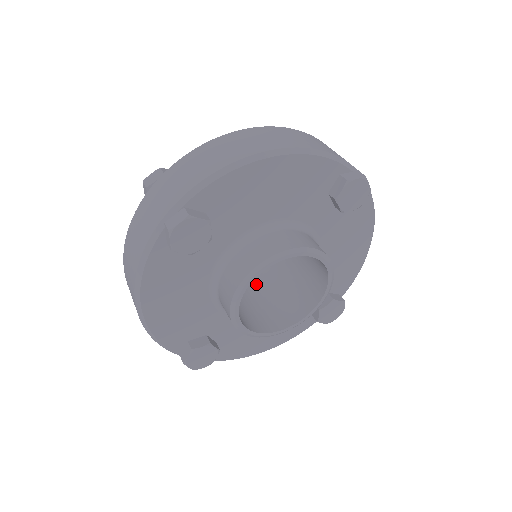
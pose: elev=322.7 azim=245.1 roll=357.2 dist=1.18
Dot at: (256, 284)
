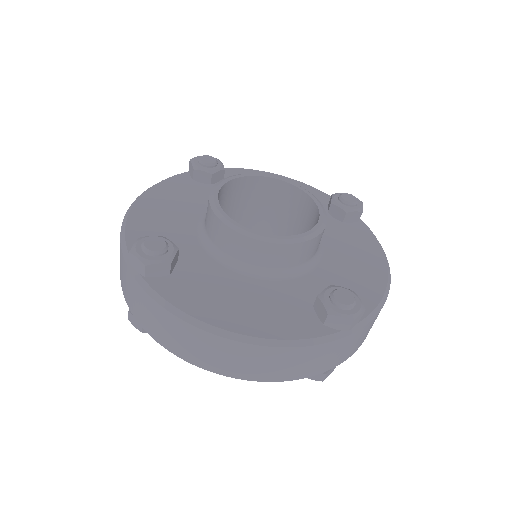
Dot at: (269, 227)
